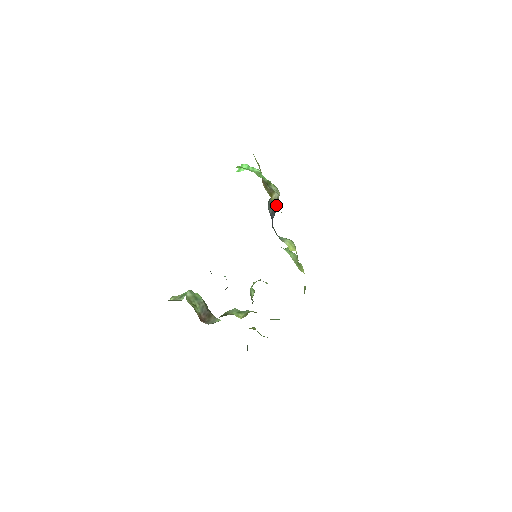
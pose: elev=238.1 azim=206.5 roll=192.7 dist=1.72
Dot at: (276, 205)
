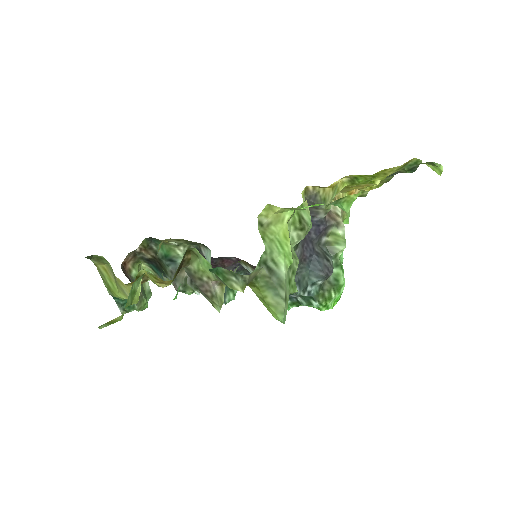
Dot at: (329, 273)
